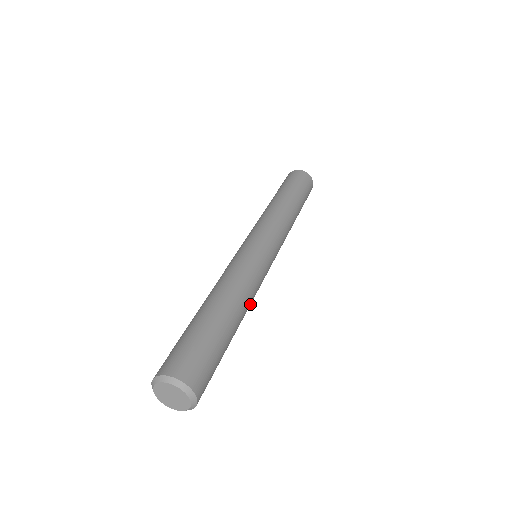
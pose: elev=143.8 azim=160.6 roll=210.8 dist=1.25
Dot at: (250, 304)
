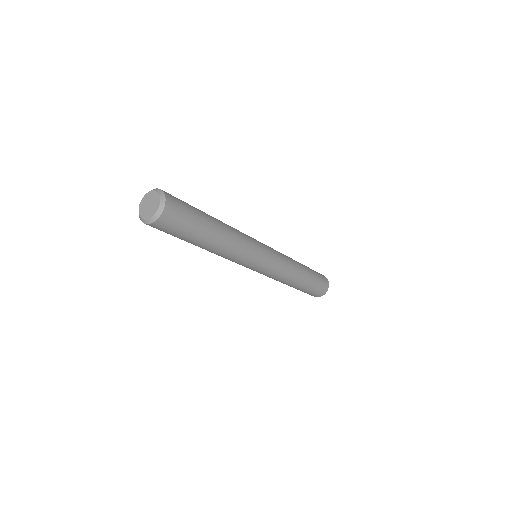
Dot at: (236, 233)
